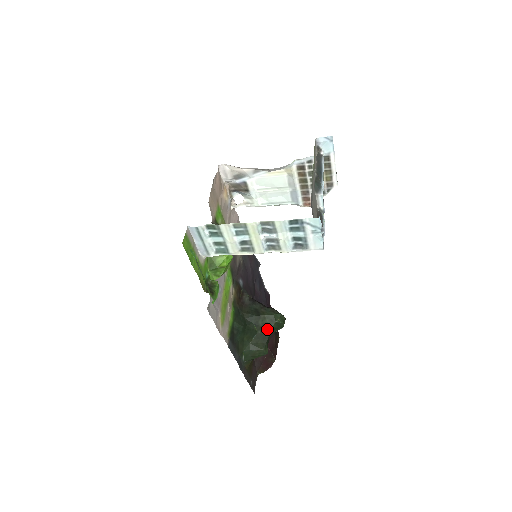
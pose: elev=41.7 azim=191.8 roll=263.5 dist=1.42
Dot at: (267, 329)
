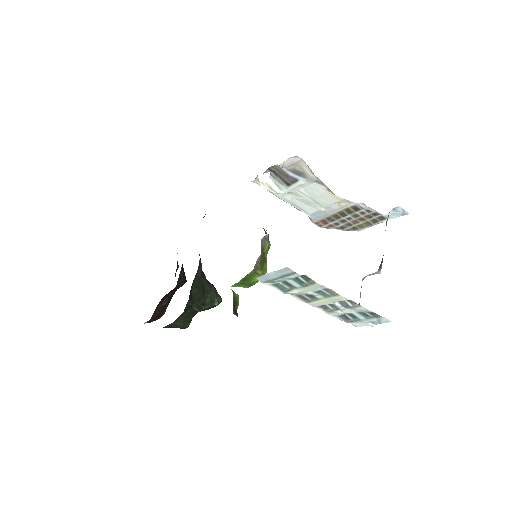
Dot at: (202, 308)
